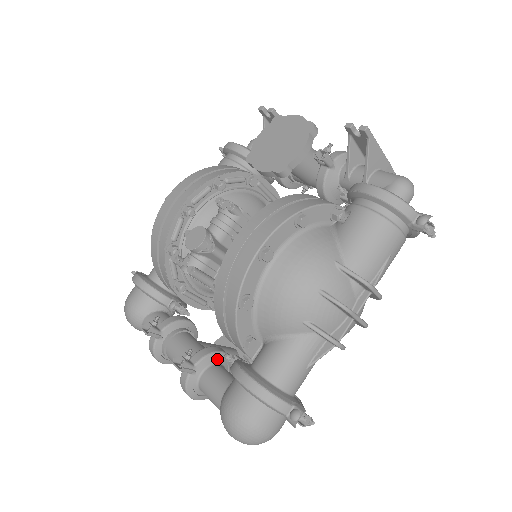
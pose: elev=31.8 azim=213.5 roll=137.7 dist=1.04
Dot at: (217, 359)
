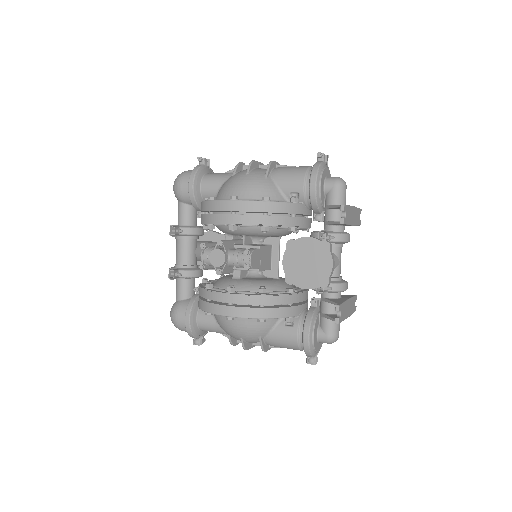
Dot at: (193, 277)
